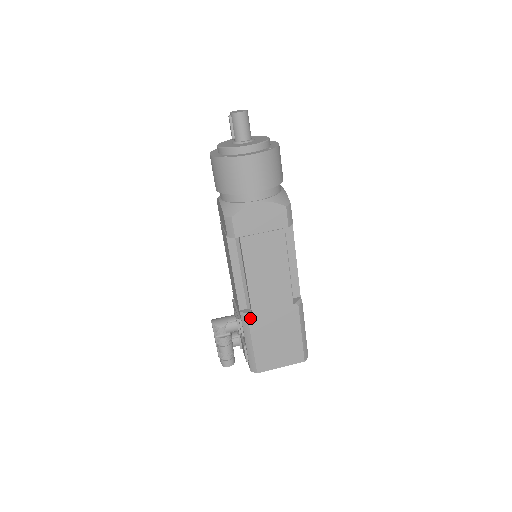
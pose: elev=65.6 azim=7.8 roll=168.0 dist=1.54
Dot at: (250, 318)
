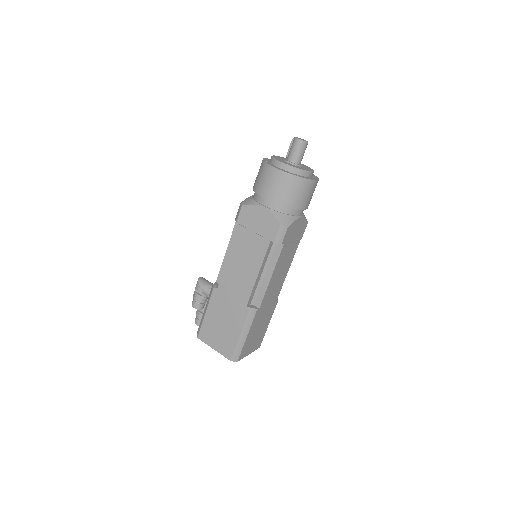
Dot at: (215, 291)
